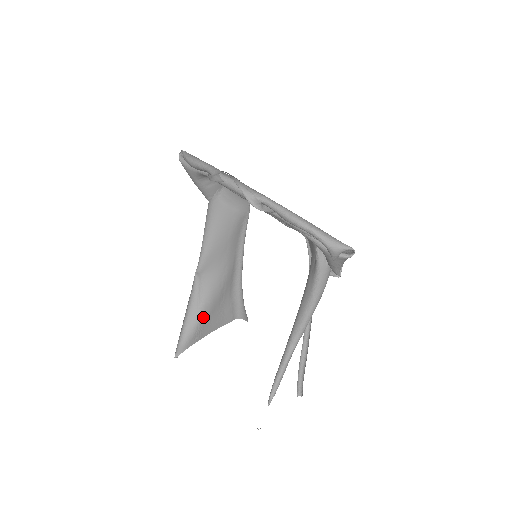
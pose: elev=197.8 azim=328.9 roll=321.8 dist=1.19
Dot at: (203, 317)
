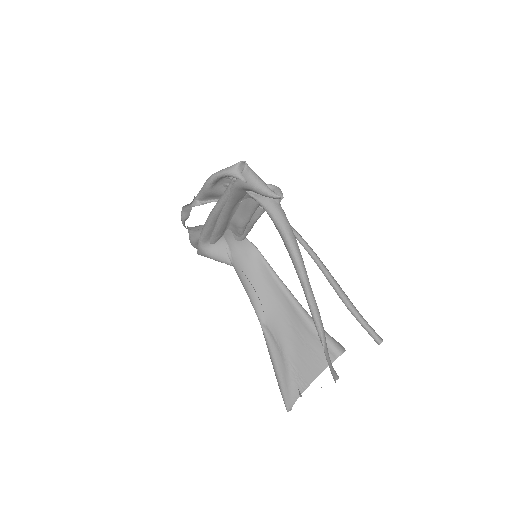
Dot at: (292, 360)
